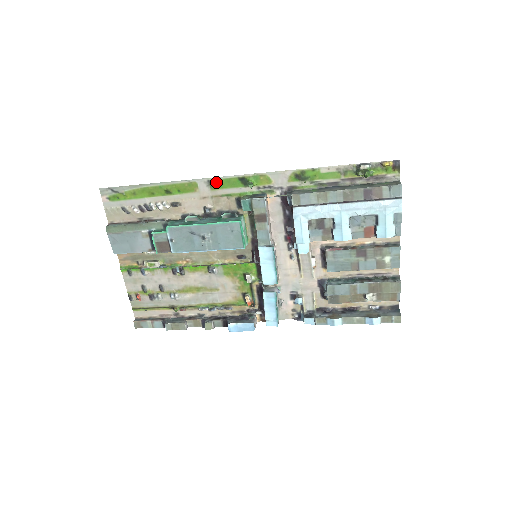
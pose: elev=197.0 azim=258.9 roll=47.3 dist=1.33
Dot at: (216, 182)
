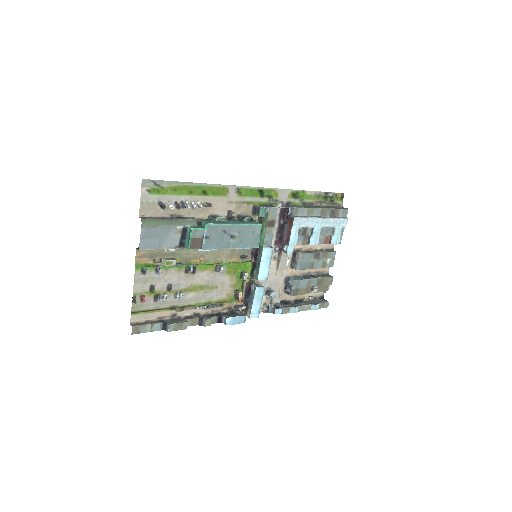
Dot at: (243, 190)
